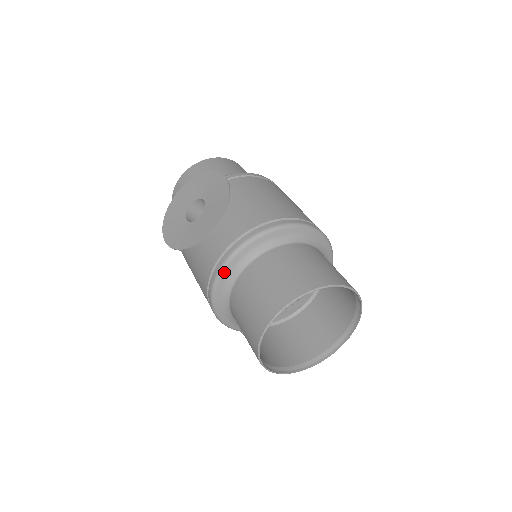
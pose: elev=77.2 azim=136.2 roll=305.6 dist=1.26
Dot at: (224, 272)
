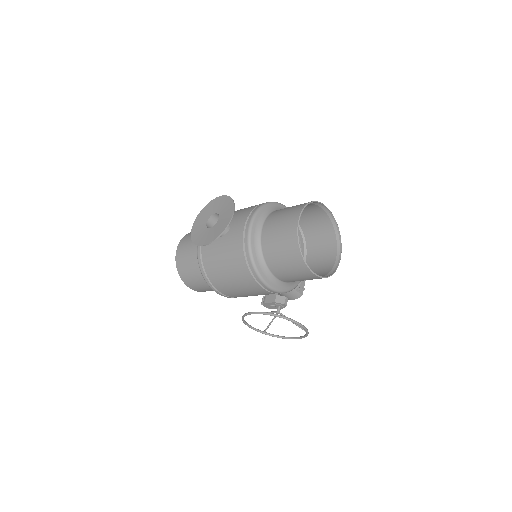
Dot at: (251, 236)
